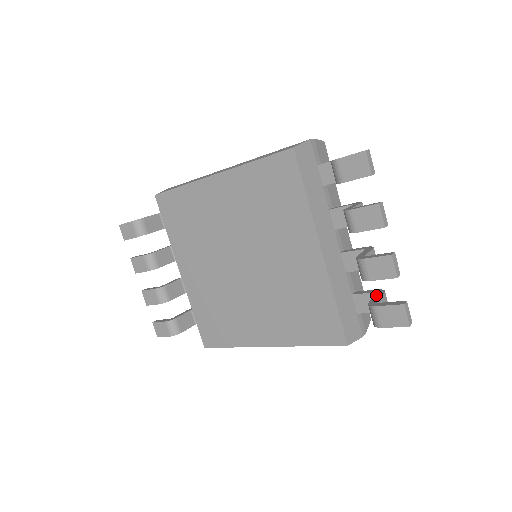
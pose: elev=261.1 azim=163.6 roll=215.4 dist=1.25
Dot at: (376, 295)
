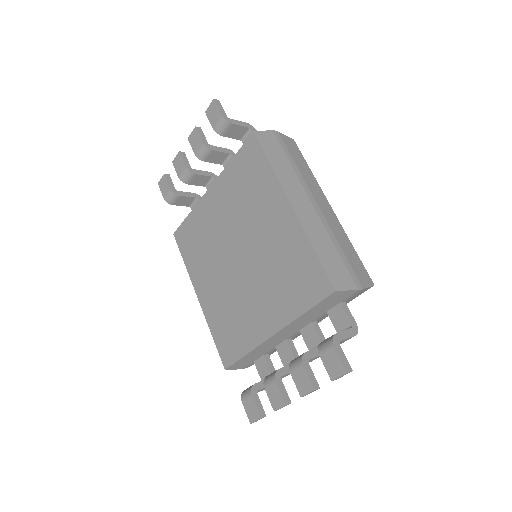
Dot at: occluded
